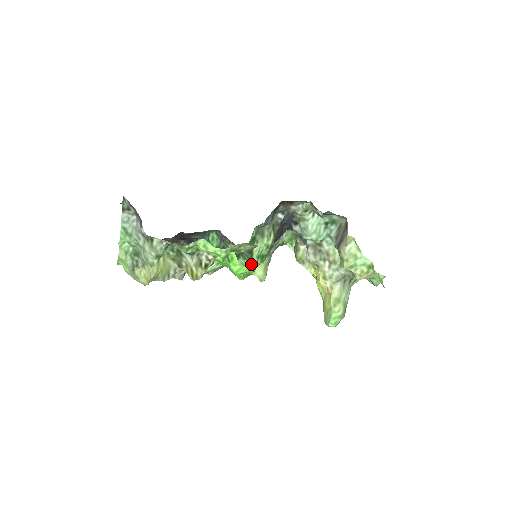
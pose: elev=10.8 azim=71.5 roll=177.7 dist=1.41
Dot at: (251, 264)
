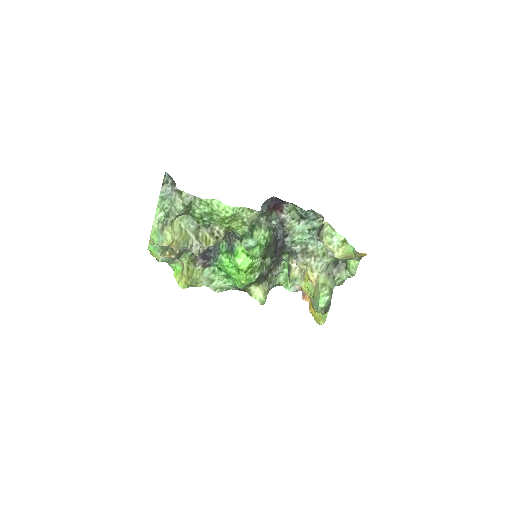
Dot at: (252, 240)
